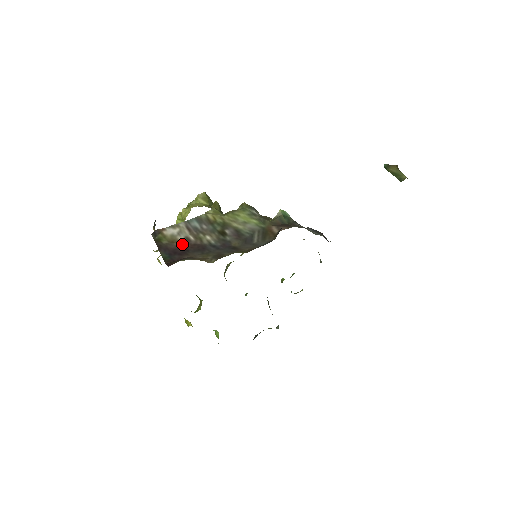
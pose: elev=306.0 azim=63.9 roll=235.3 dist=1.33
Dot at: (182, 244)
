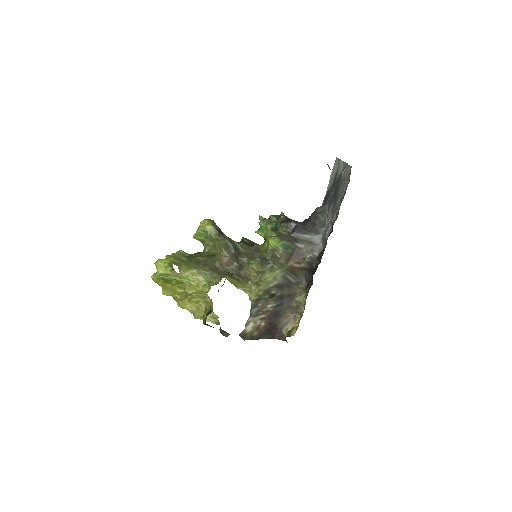
Dot at: (264, 324)
